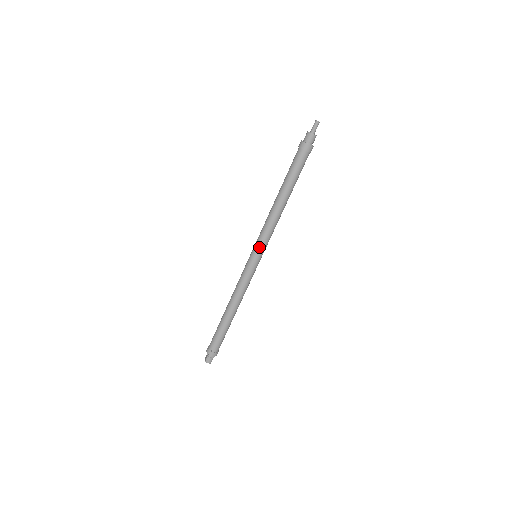
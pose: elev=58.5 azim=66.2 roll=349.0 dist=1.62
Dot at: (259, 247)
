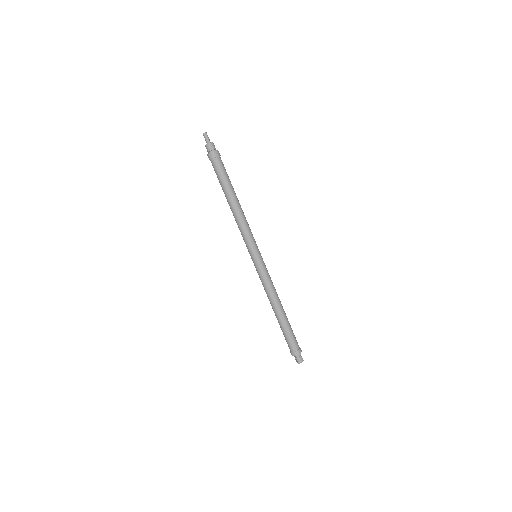
Dot at: (251, 247)
